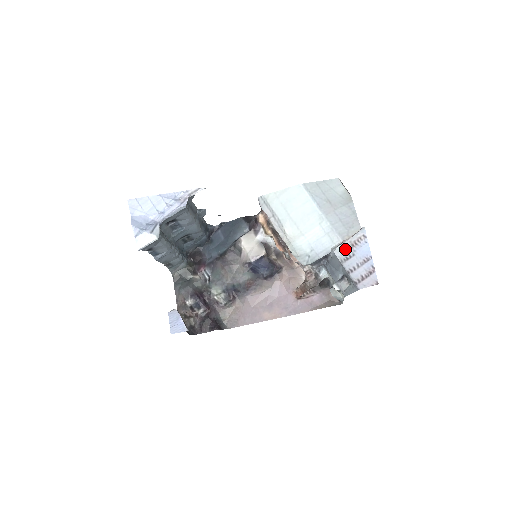
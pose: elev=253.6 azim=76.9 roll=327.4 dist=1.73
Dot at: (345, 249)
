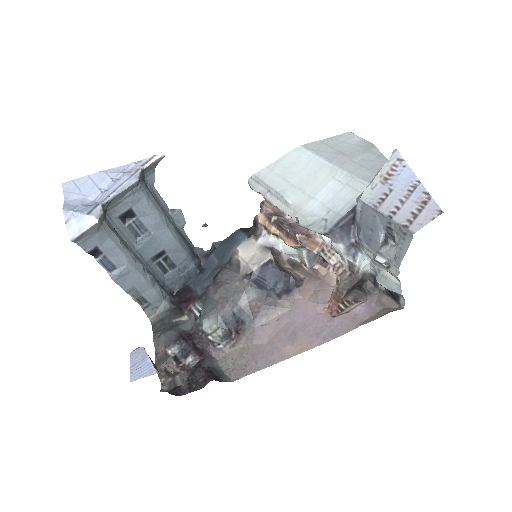
Dot at: (376, 189)
